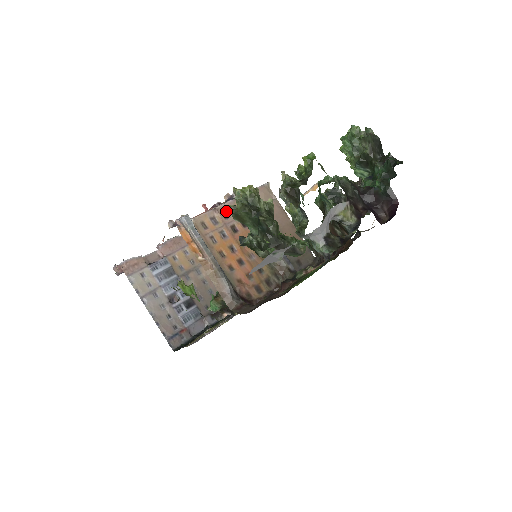
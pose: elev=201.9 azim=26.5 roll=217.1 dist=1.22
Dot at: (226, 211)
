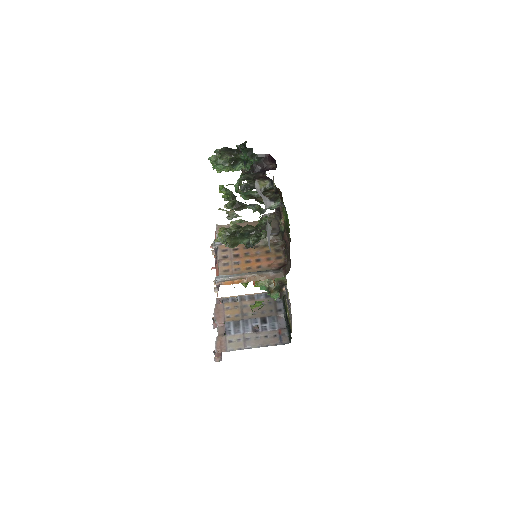
Dot at: (223, 256)
